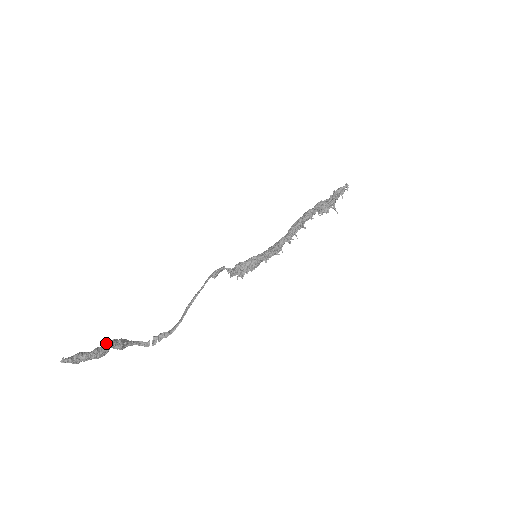
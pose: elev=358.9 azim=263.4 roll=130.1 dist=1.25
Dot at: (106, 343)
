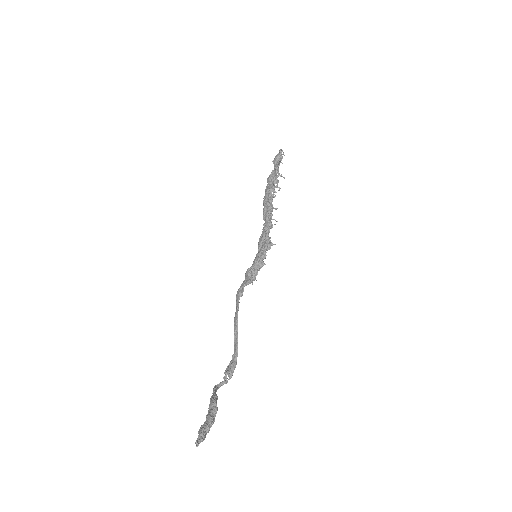
Dot at: (210, 406)
